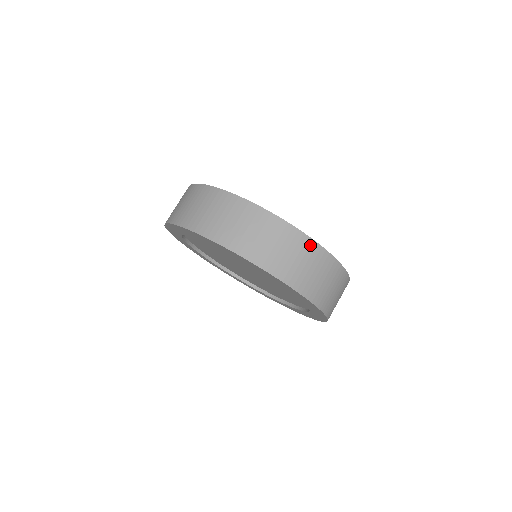
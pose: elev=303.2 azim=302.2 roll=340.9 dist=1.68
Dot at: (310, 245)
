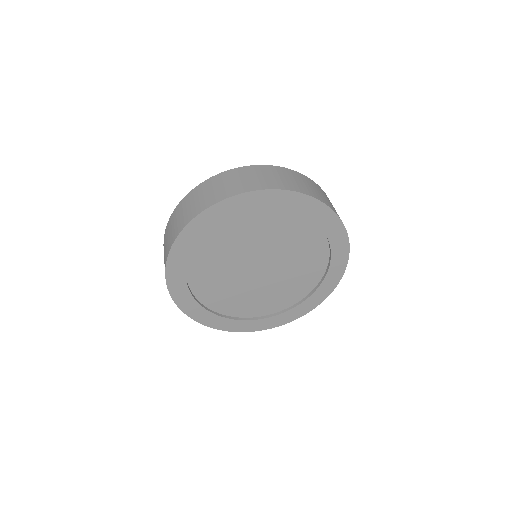
Dot at: (308, 179)
